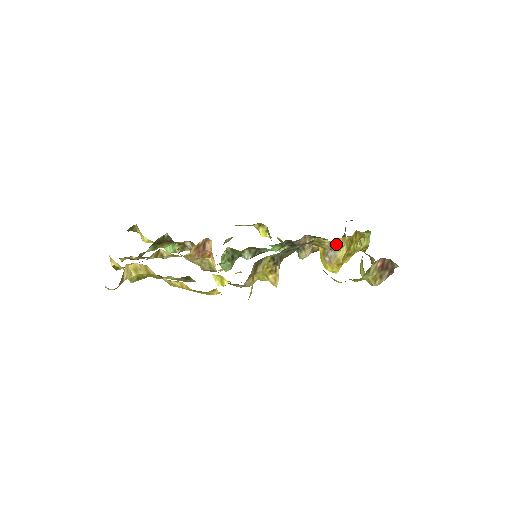
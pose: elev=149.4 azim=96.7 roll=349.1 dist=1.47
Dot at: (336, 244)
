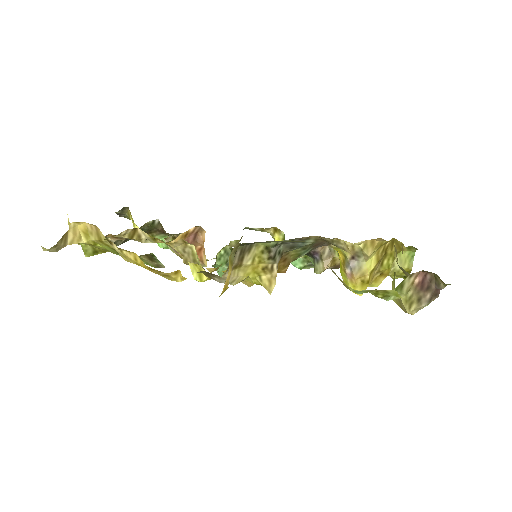
Dot at: (361, 249)
